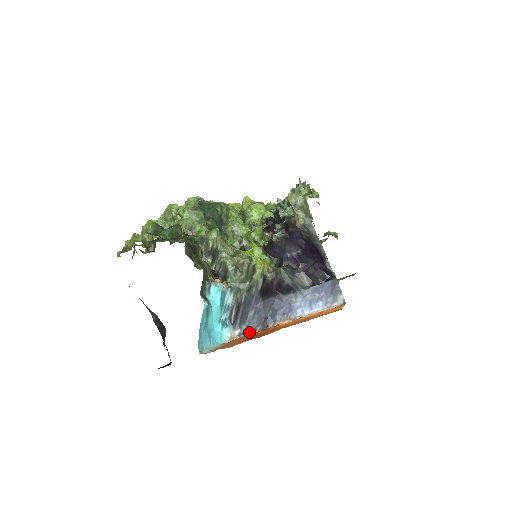
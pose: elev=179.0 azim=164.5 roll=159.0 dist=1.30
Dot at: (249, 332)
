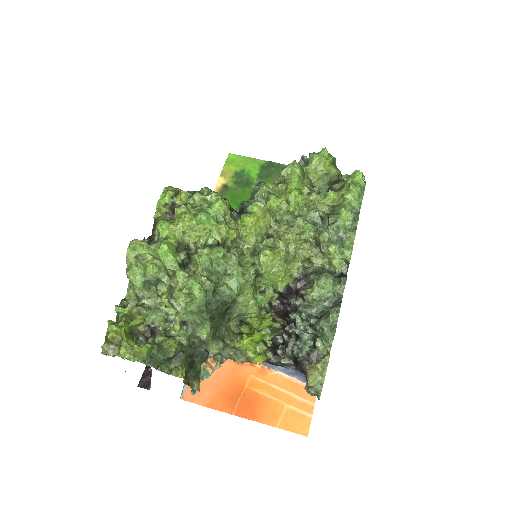
Dot at: occluded
